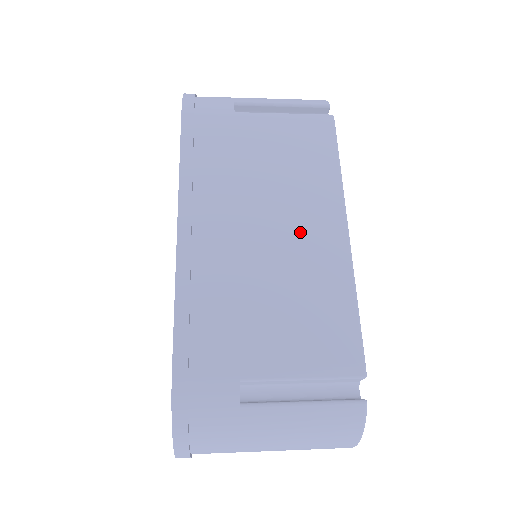
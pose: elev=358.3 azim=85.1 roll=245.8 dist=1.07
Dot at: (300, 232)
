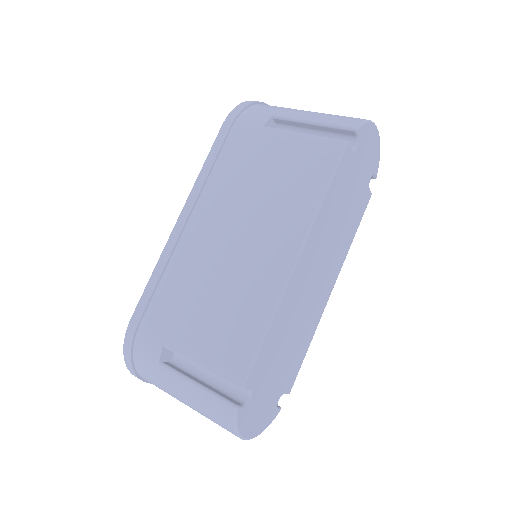
Dot at: (257, 250)
